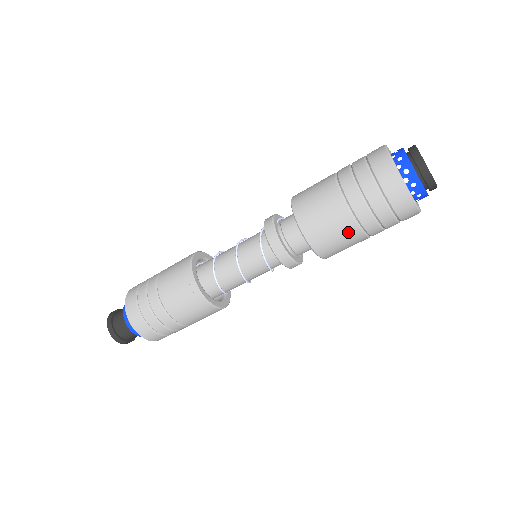
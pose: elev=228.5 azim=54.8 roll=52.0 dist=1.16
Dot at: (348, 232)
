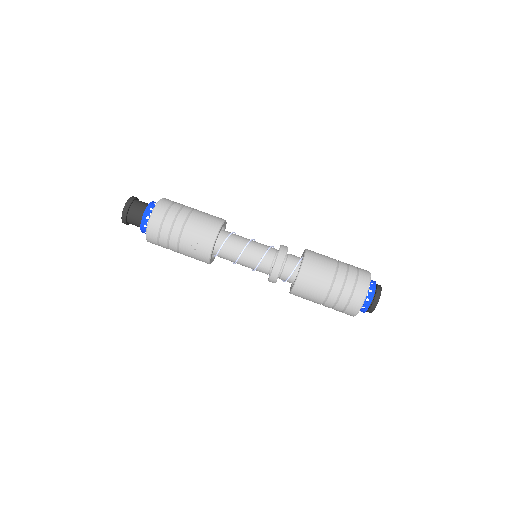
Dot at: (329, 265)
